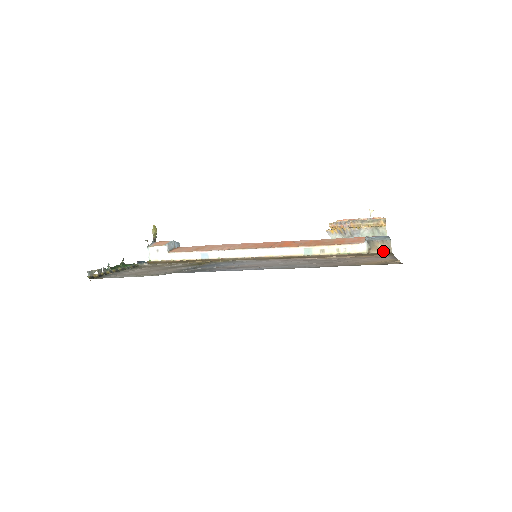
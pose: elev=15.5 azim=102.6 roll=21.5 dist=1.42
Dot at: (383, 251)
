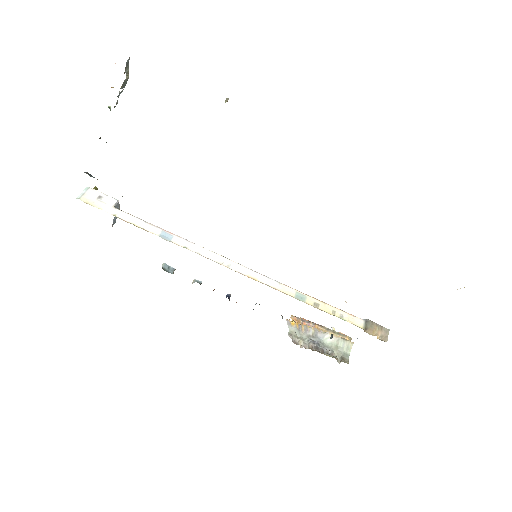
Dot at: (378, 338)
